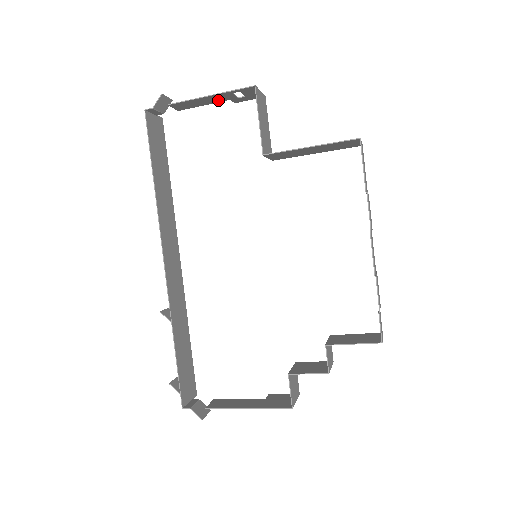
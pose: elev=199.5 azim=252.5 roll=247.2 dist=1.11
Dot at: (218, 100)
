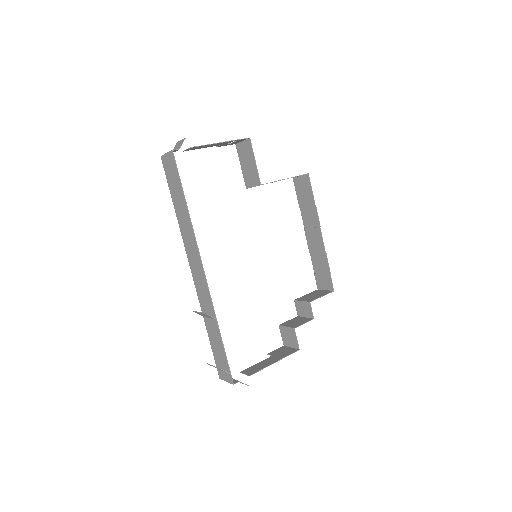
Dot at: (216, 145)
